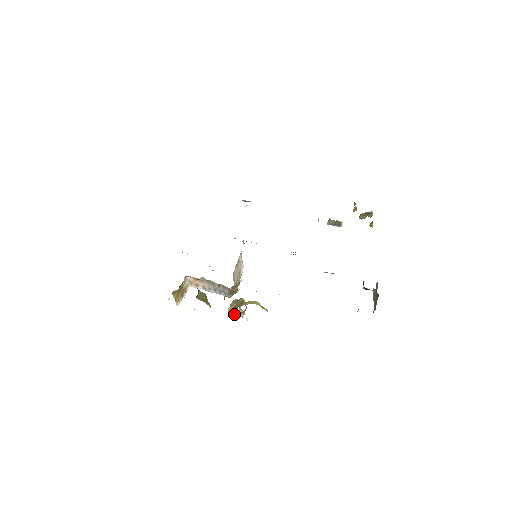
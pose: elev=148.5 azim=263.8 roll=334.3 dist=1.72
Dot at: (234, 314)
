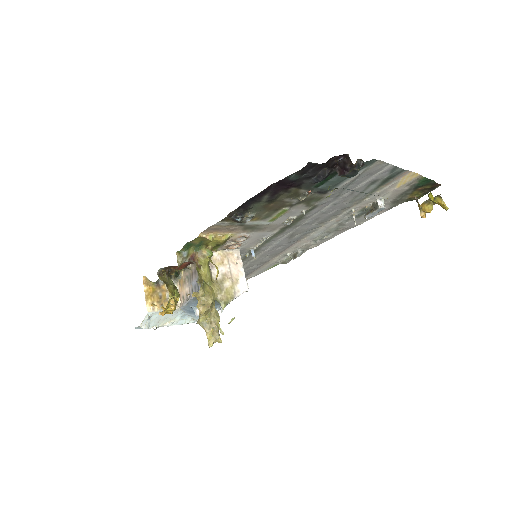
Dot at: (199, 321)
